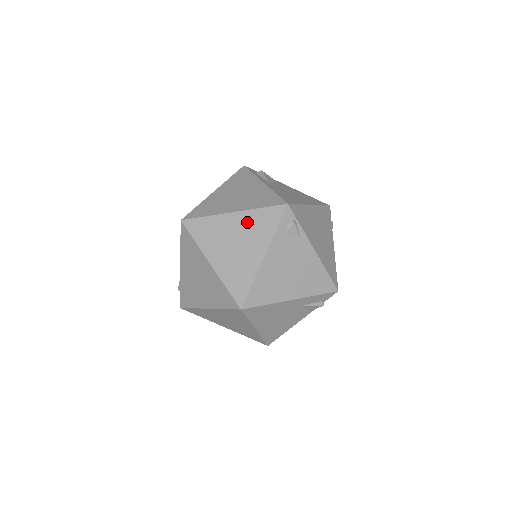
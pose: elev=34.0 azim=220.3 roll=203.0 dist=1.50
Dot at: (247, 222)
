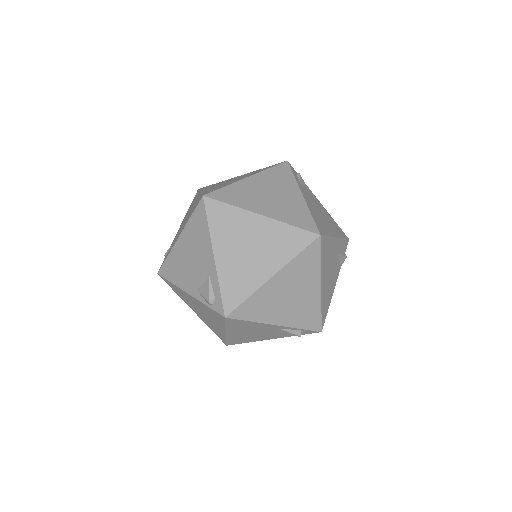
Dot at: (267, 179)
